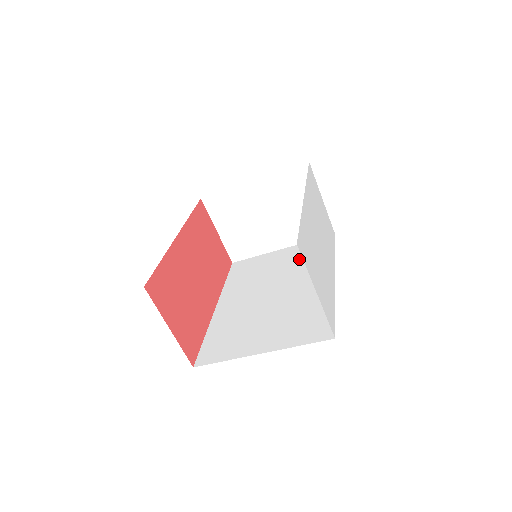
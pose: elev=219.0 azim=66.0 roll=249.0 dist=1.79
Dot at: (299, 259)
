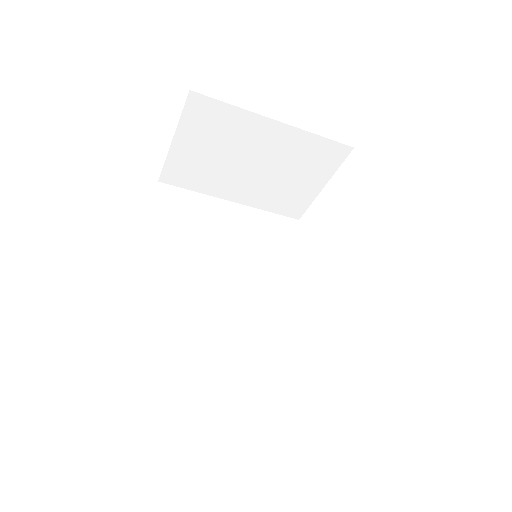
Dot at: (260, 240)
